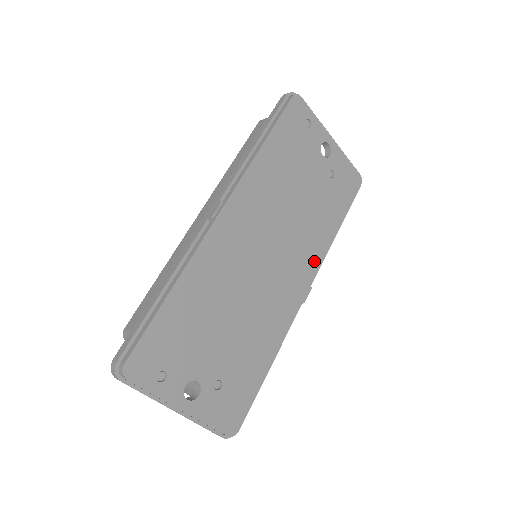
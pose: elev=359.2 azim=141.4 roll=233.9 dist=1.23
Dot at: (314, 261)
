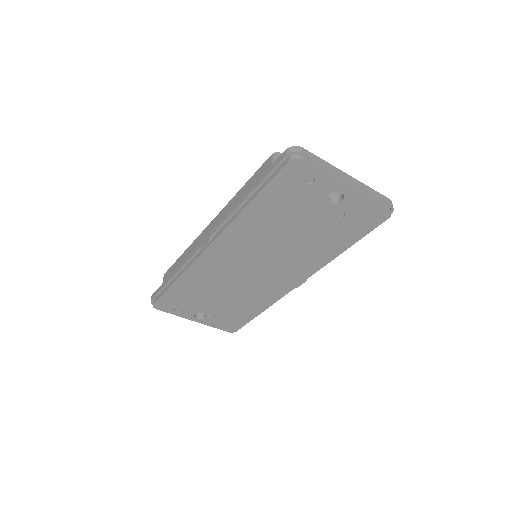
Dot at: (310, 268)
